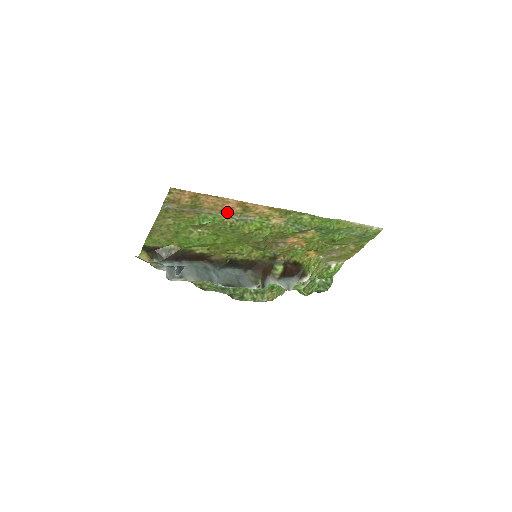
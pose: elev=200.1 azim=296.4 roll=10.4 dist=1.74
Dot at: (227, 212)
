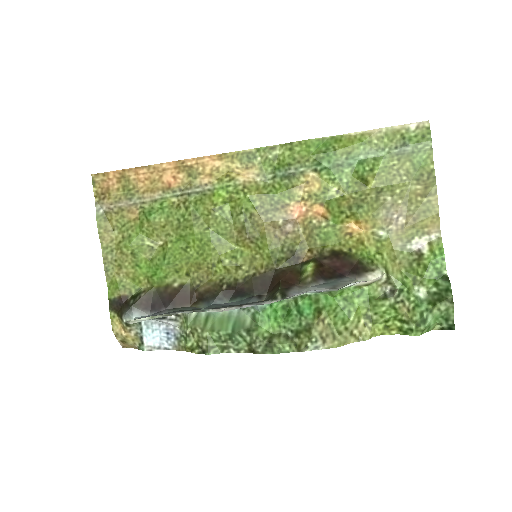
Dot at: (172, 189)
